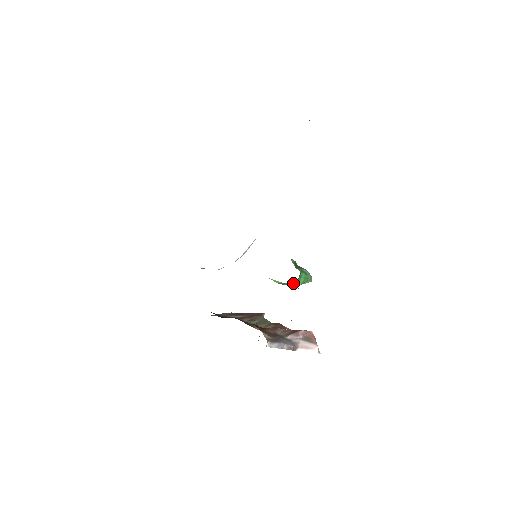
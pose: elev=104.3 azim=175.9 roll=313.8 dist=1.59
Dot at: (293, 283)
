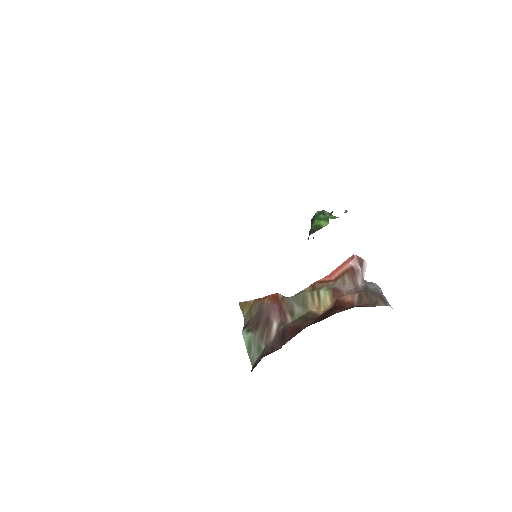
Dot at: occluded
